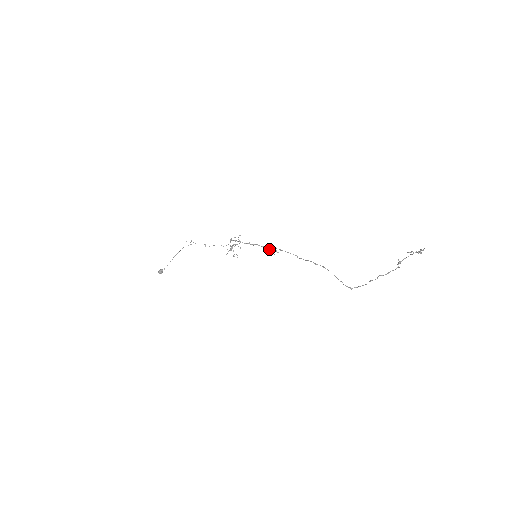
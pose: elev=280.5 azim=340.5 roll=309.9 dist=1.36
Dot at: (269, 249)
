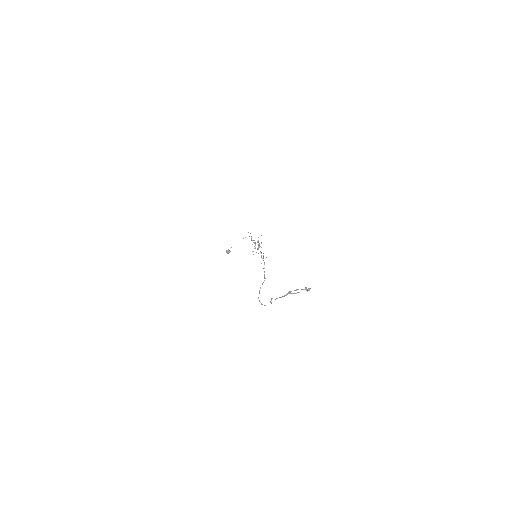
Dot at: (260, 251)
